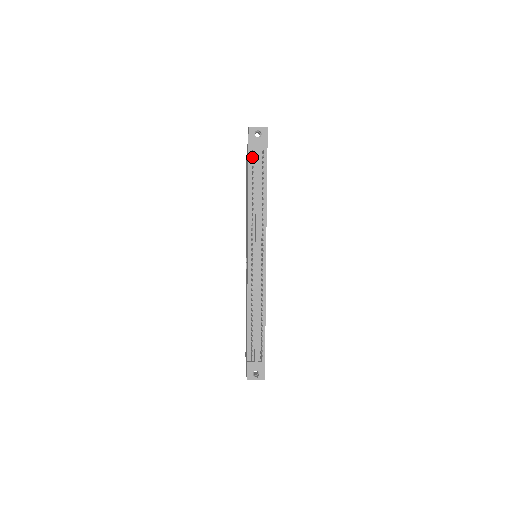
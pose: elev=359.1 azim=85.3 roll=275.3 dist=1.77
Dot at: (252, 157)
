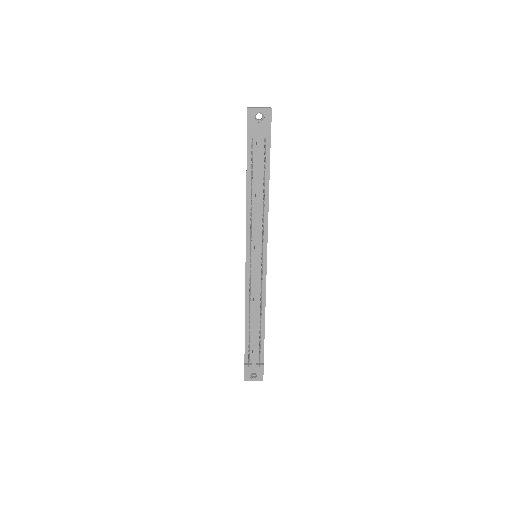
Dot at: occluded
